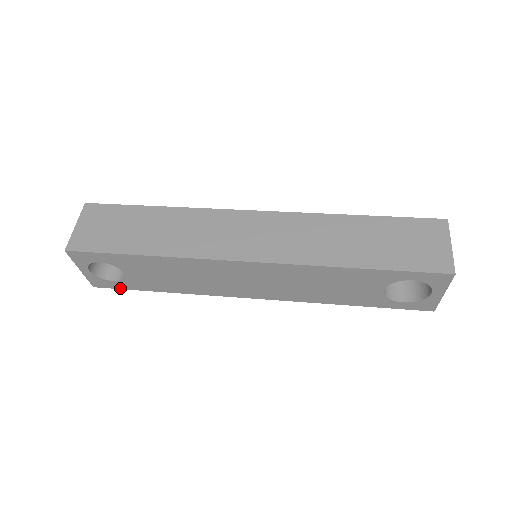
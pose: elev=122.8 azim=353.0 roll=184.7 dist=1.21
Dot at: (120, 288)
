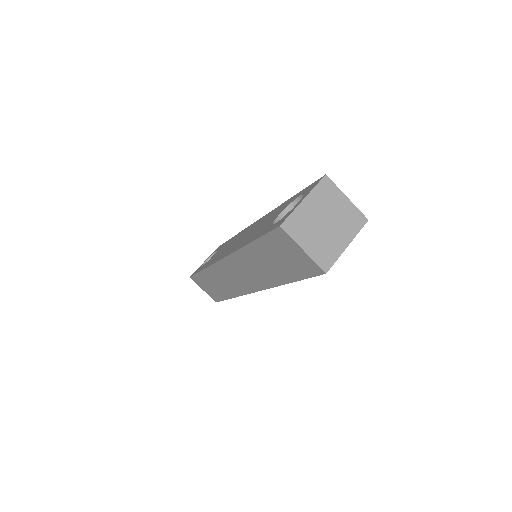
Dot at: occluded
